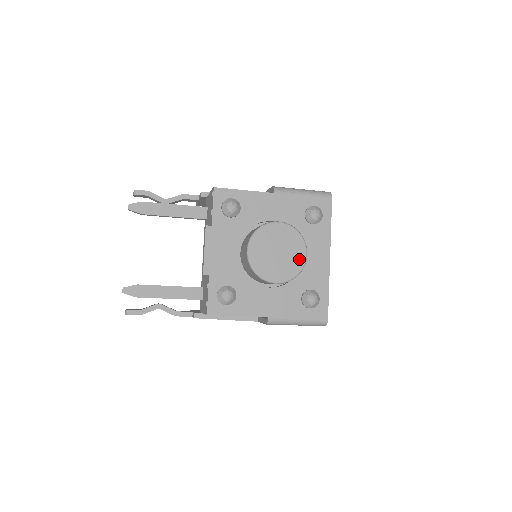
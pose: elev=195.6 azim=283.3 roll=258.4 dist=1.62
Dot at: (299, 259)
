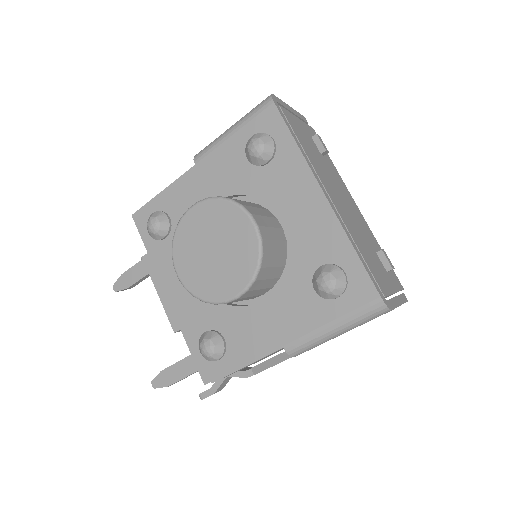
Dot at: (247, 239)
